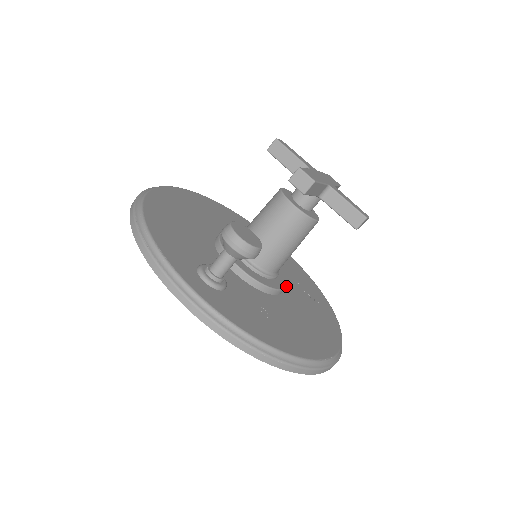
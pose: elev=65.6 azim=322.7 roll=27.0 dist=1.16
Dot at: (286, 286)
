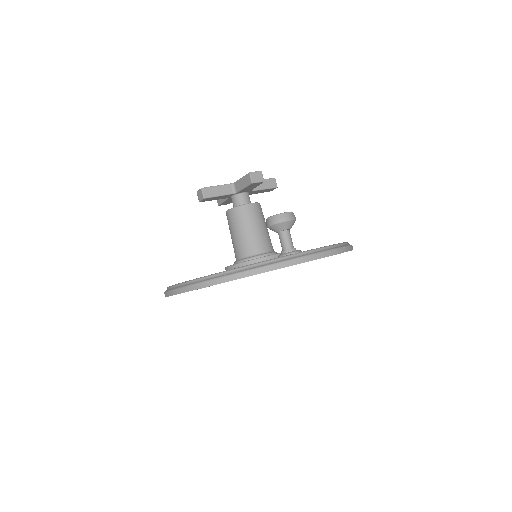
Dot at: occluded
